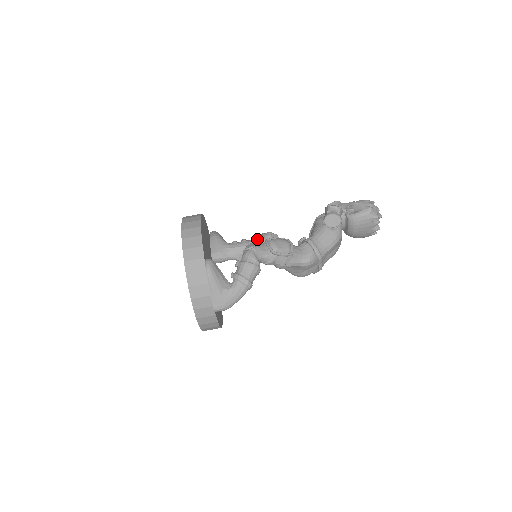
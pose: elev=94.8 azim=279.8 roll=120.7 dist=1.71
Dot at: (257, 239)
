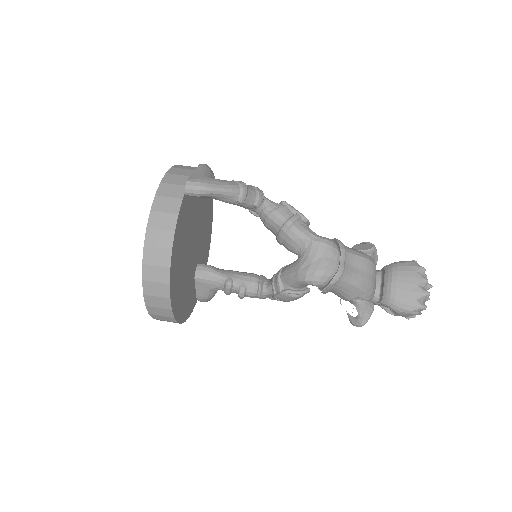
Dot at: occluded
